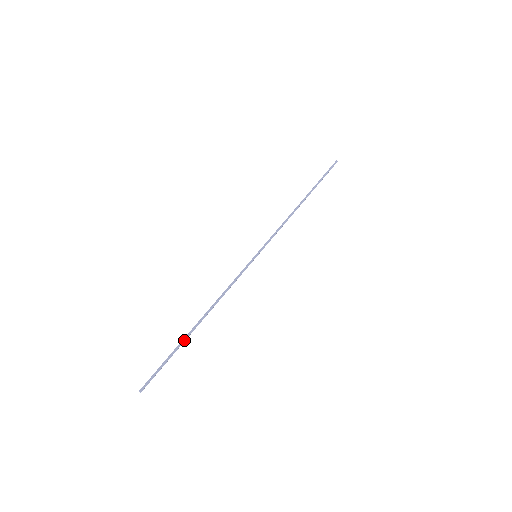
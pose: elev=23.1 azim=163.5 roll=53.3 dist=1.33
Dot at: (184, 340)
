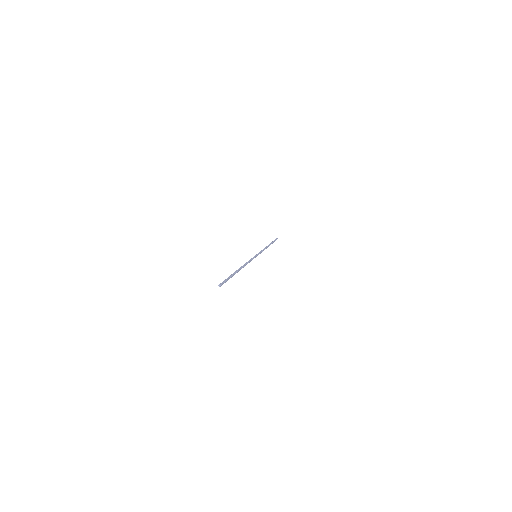
Dot at: (235, 273)
